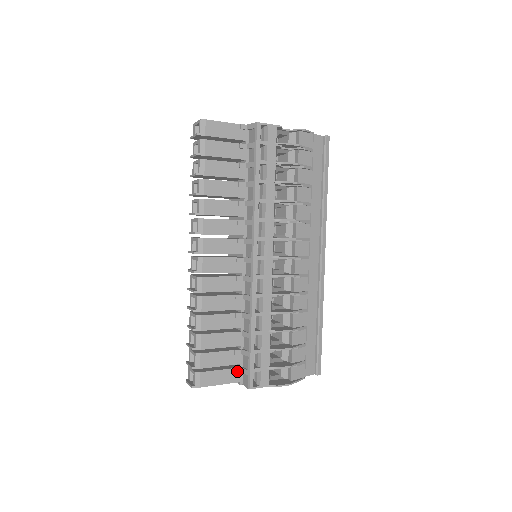
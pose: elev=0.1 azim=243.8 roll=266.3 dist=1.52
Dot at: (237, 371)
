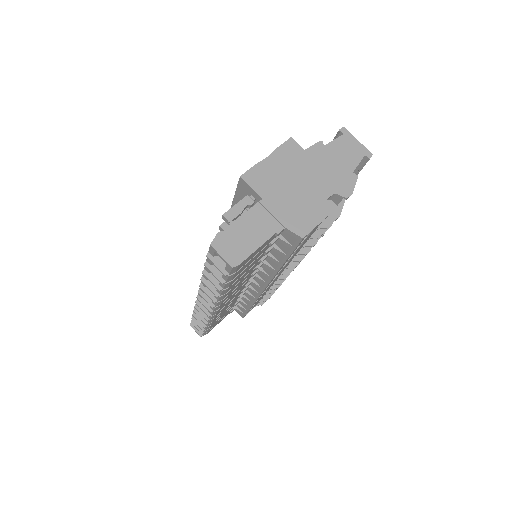
Dot at: (232, 311)
